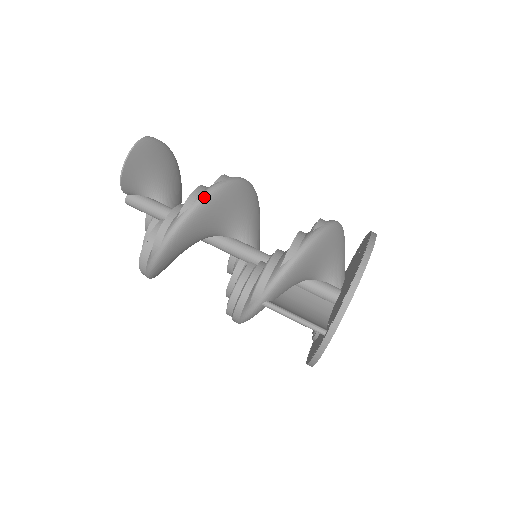
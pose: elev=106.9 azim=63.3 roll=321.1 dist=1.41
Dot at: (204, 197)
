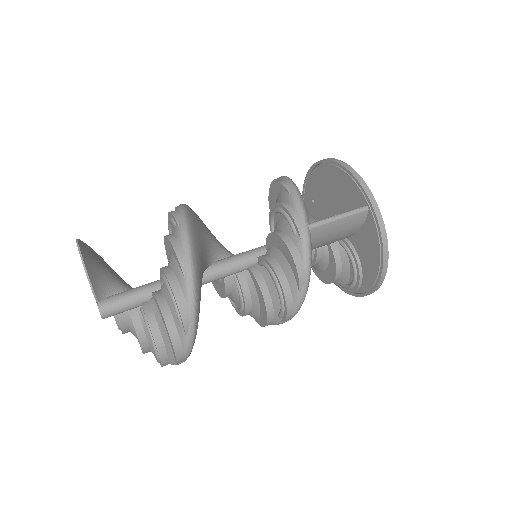
Dot at: (183, 207)
